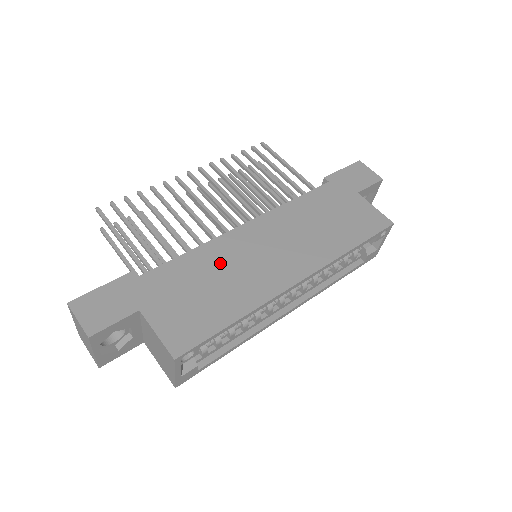
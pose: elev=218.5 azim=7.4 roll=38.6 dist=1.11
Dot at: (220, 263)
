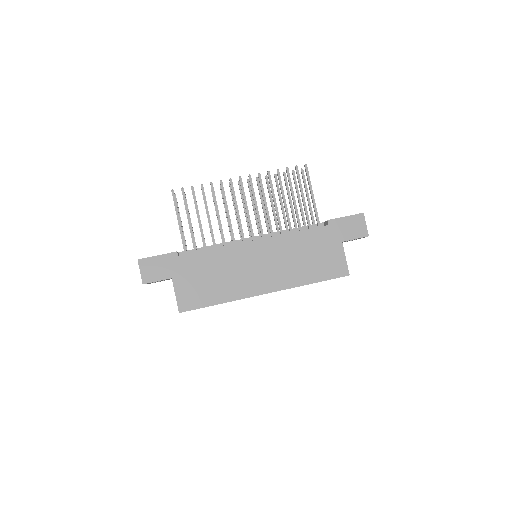
Dot at: (226, 264)
